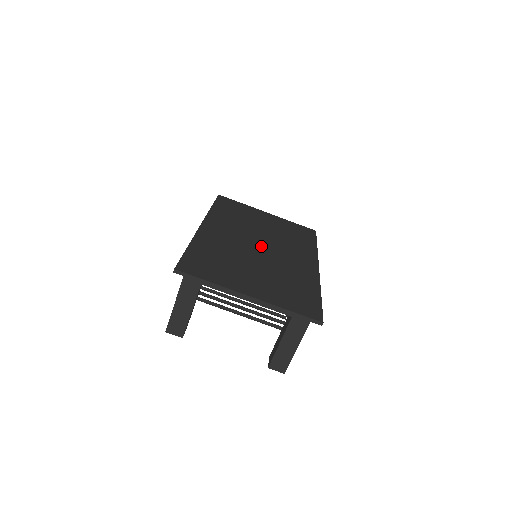
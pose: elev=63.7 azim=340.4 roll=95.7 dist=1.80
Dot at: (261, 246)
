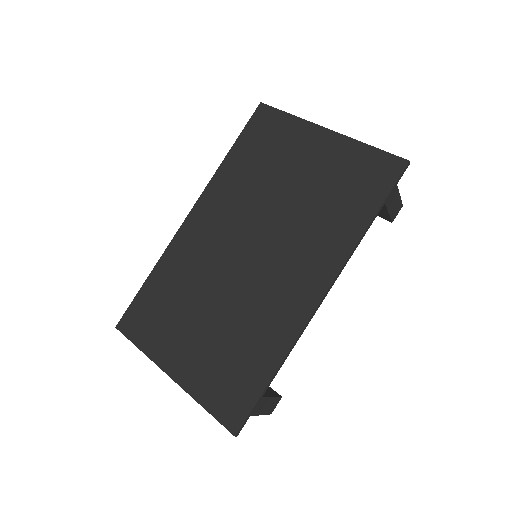
Dot at: (249, 253)
